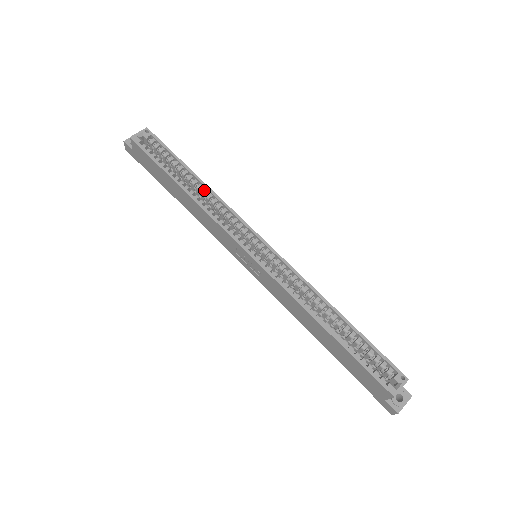
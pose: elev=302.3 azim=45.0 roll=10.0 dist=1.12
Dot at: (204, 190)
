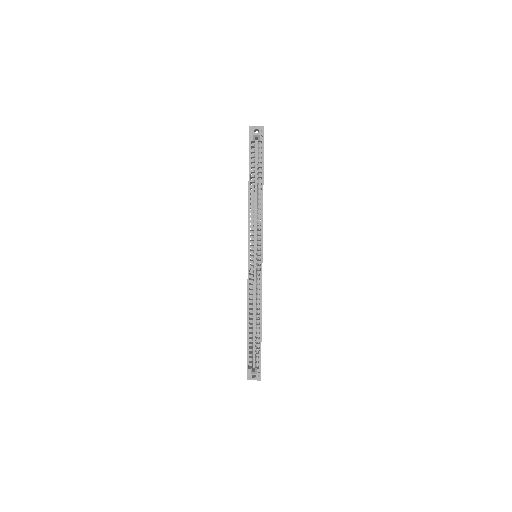
Dot at: (260, 201)
